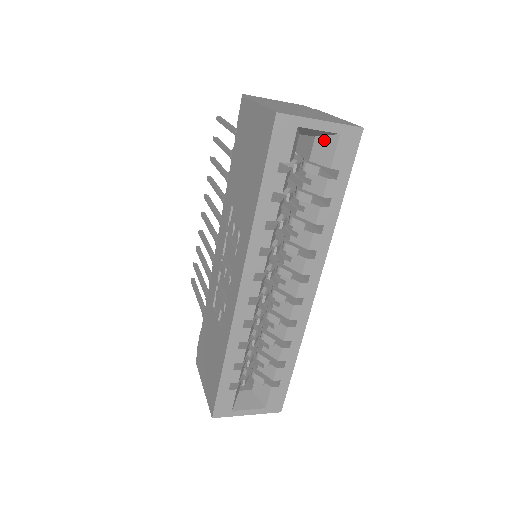
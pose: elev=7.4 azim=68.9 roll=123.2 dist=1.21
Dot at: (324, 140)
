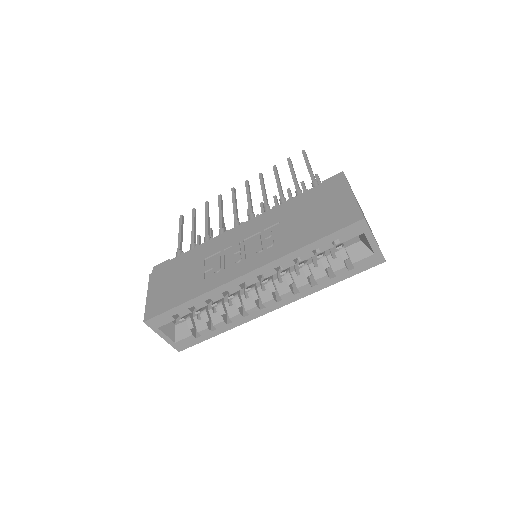
Dot at: (364, 247)
